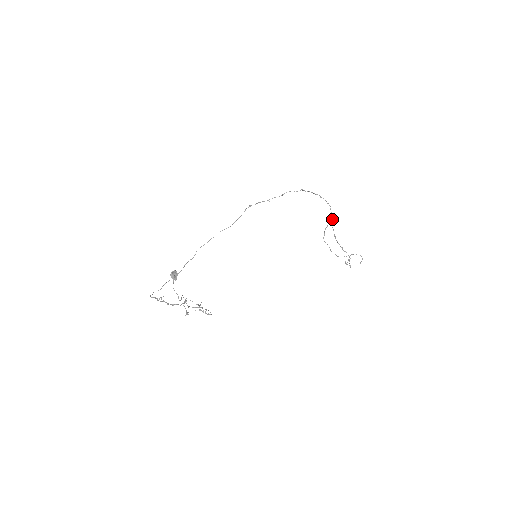
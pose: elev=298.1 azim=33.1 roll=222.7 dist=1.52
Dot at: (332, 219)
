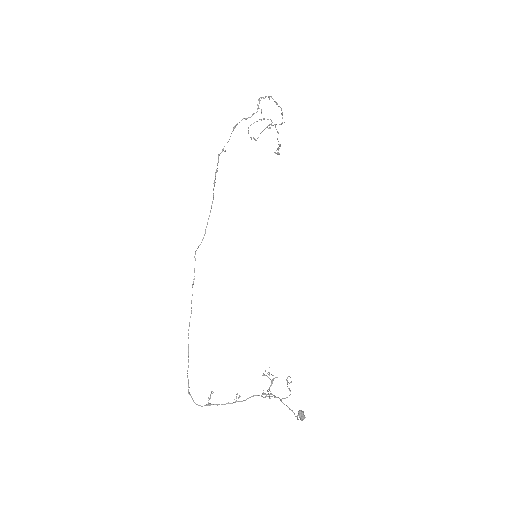
Dot at: occluded
